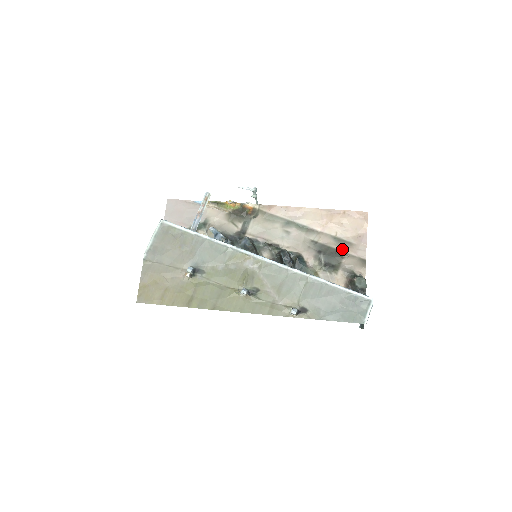
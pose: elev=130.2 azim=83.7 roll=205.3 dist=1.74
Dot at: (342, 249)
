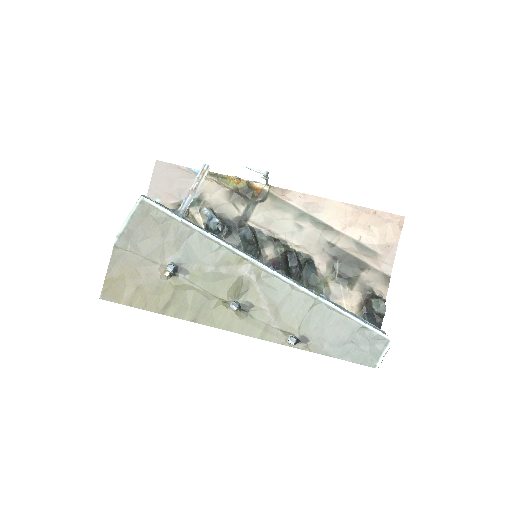
Dot at: (364, 259)
